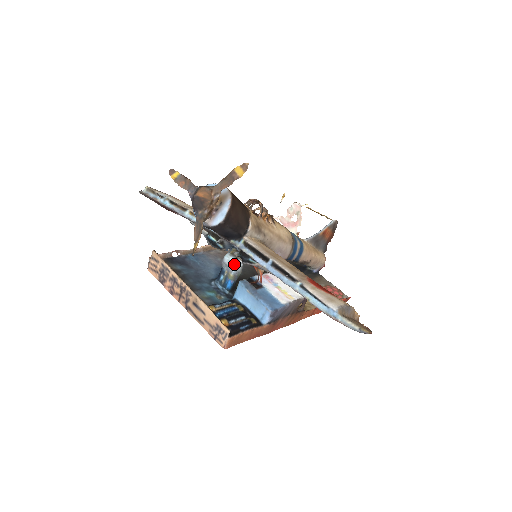
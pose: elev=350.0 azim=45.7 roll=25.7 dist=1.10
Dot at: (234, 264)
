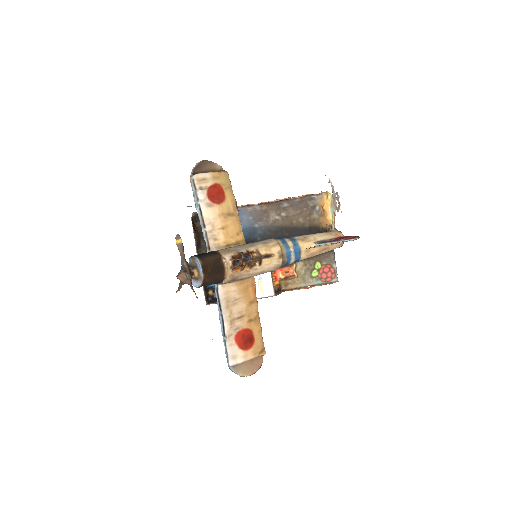
Dot at: occluded
